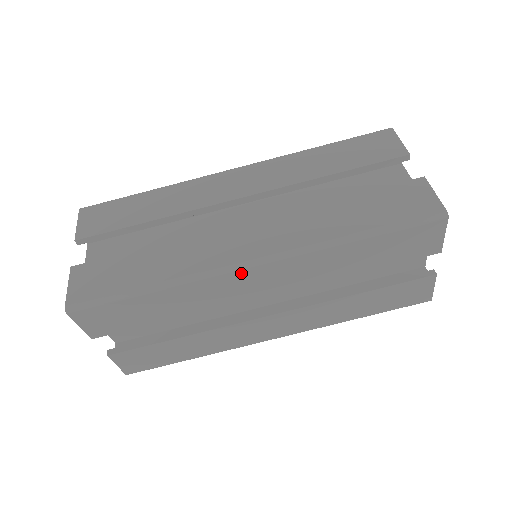
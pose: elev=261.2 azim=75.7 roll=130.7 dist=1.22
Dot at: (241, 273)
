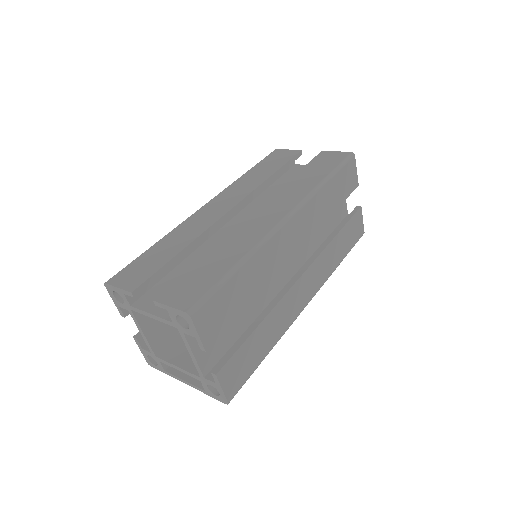
Dot at: (284, 229)
